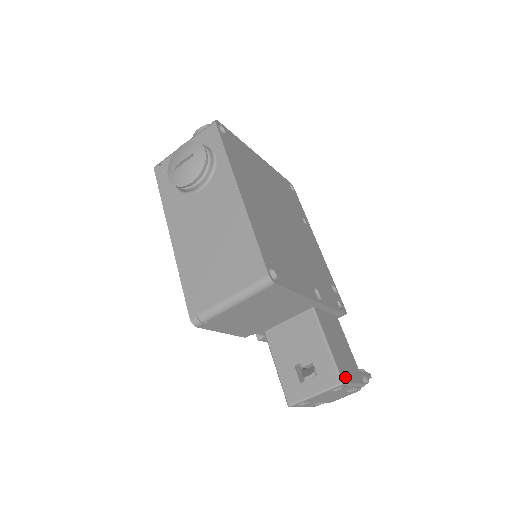
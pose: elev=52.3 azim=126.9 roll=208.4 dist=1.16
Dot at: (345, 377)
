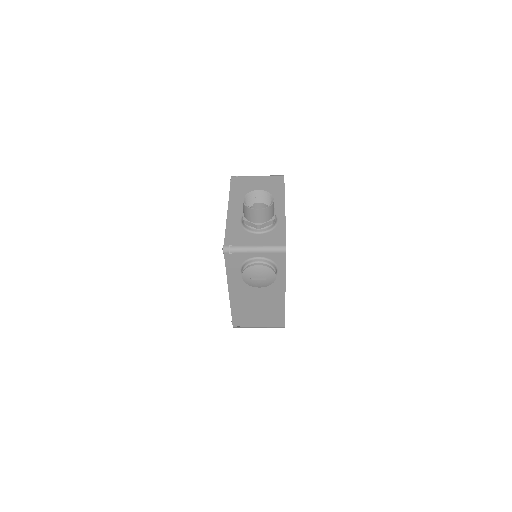
Dot at: occluded
